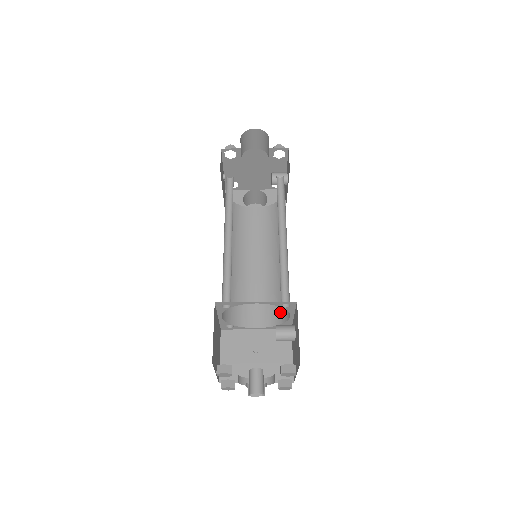
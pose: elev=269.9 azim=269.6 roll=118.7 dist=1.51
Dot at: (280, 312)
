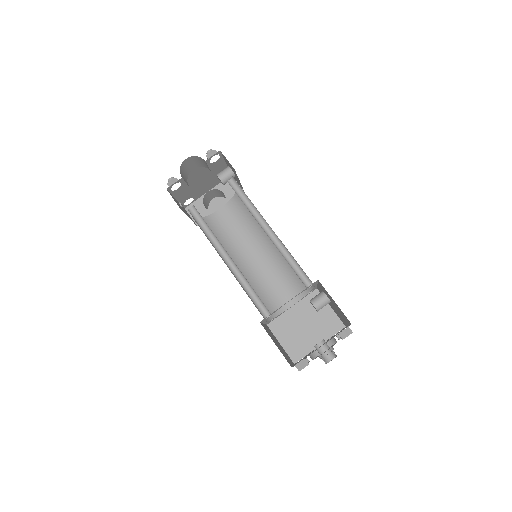
Dot at: (302, 284)
